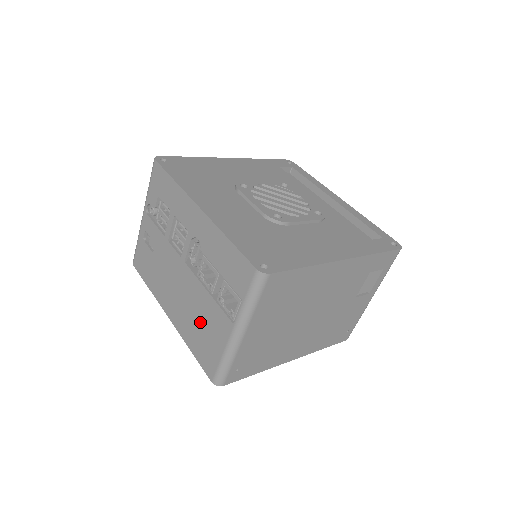
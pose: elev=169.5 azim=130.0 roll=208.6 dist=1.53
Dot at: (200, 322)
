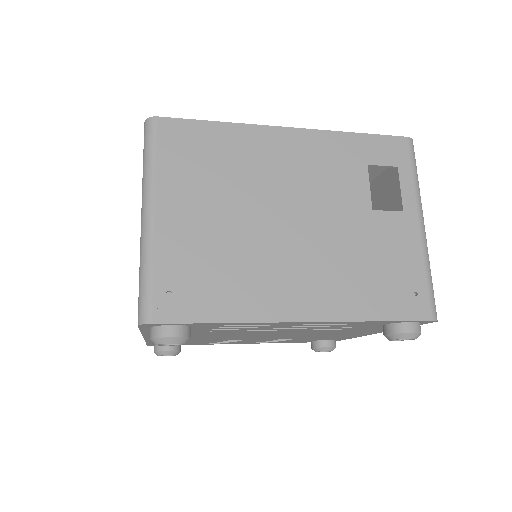
Dot at: occluded
